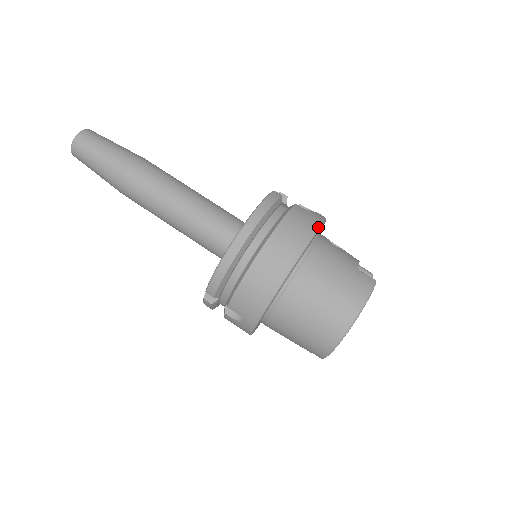
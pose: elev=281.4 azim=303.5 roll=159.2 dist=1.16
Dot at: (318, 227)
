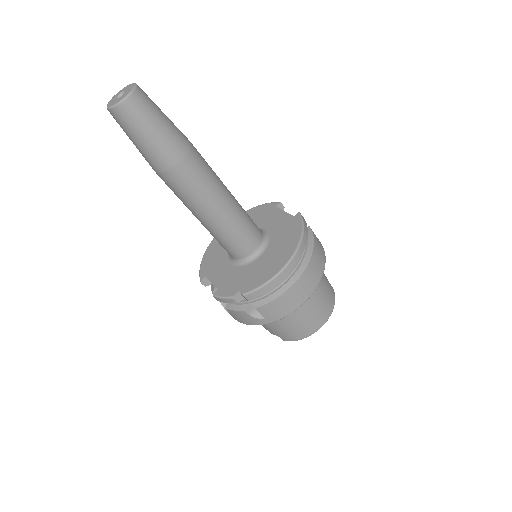
Dot at: occluded
